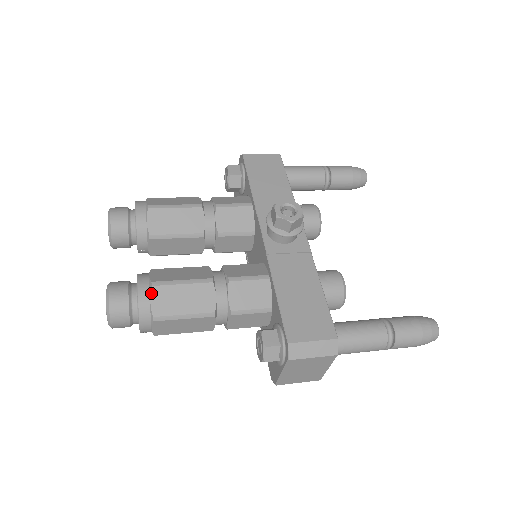
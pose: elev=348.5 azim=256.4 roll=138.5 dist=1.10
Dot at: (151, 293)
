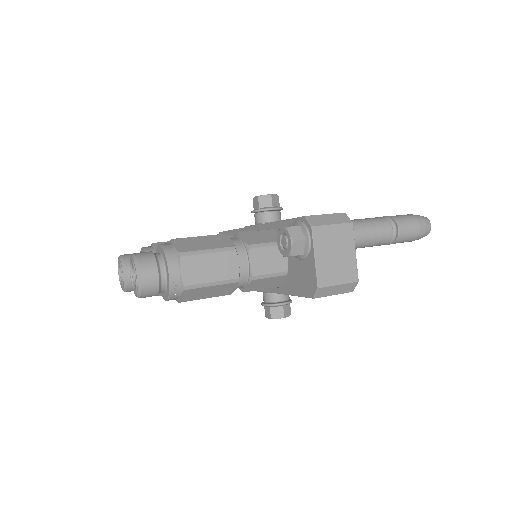
Dot at: (173, 242)
